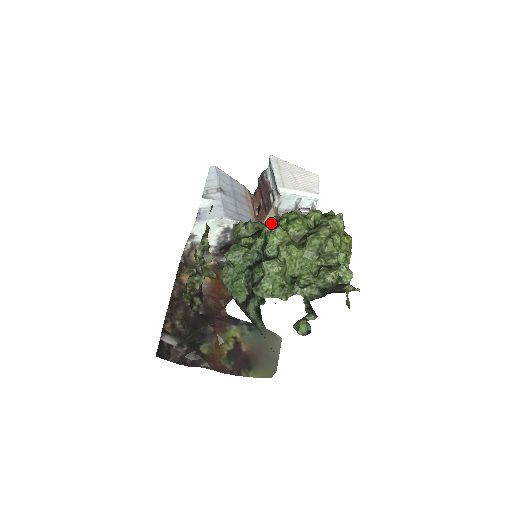
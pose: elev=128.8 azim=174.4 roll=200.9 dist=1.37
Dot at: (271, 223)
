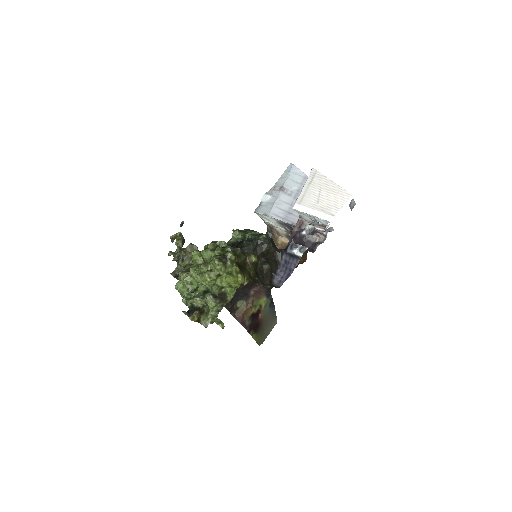
Dot at: occluded
